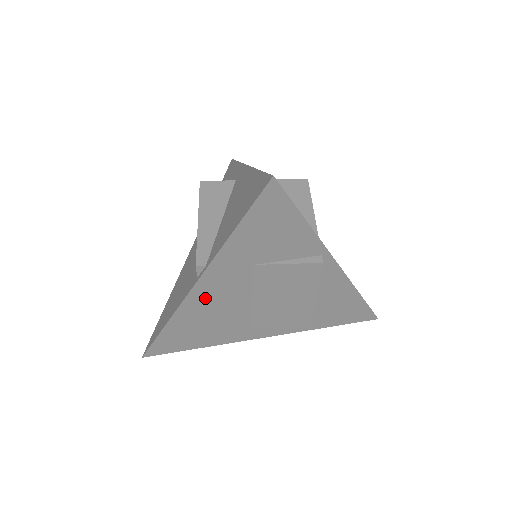
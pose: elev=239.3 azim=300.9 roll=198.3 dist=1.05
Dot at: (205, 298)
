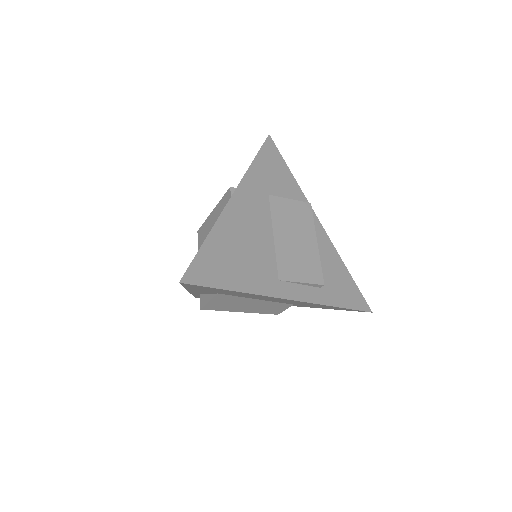
Dot at: (239, 215)
